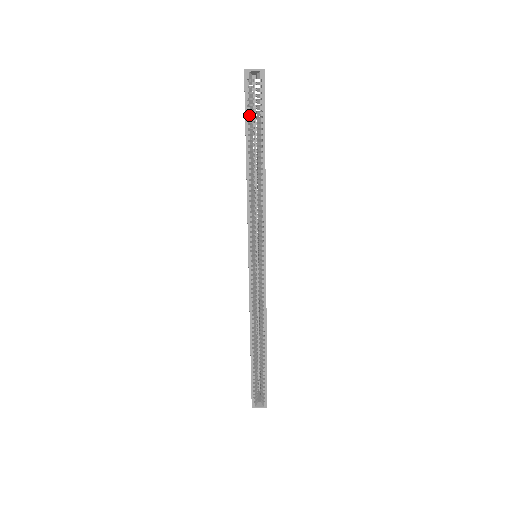
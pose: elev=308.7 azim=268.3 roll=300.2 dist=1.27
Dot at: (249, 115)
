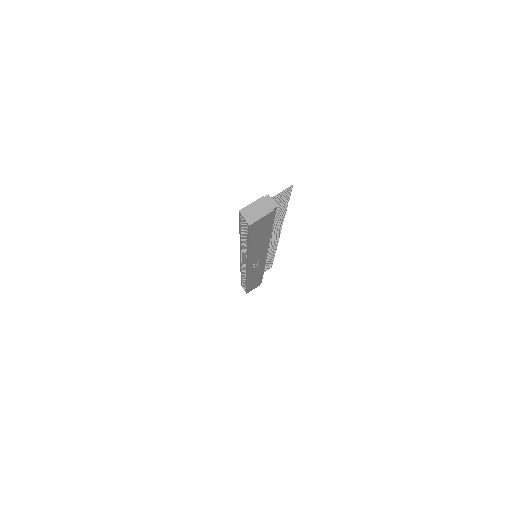
Dot at: (241, 226)
